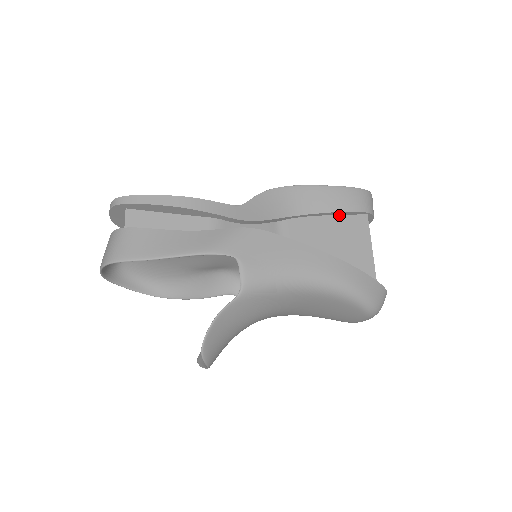
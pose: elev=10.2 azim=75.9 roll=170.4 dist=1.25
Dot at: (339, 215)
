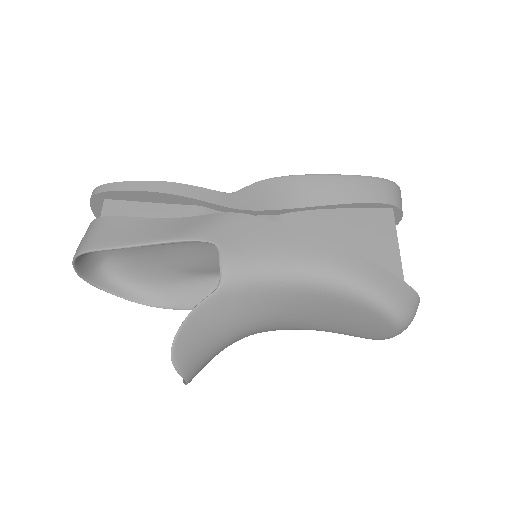
Dot at: (356, 208)
